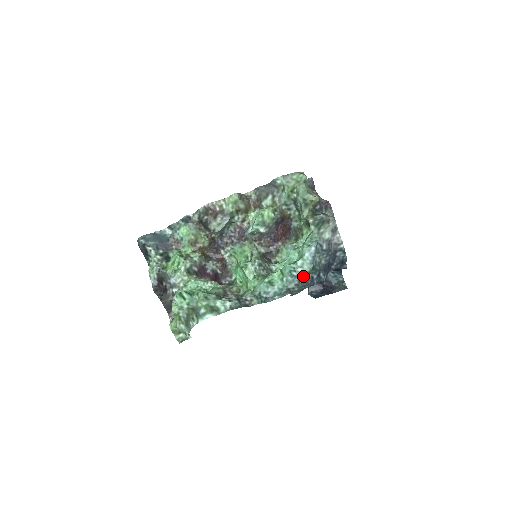
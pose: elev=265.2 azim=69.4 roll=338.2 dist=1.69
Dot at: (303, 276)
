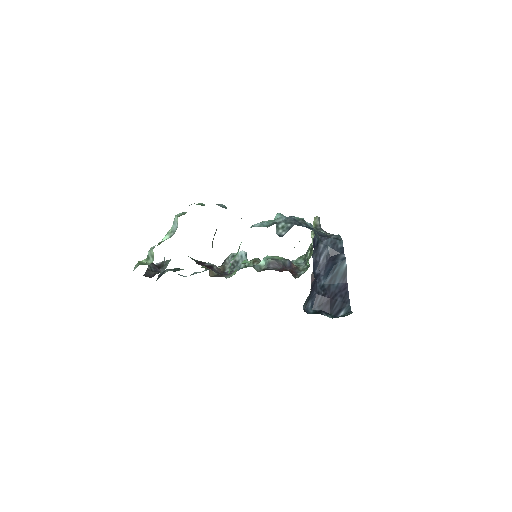
Dot at: (292, 216)
